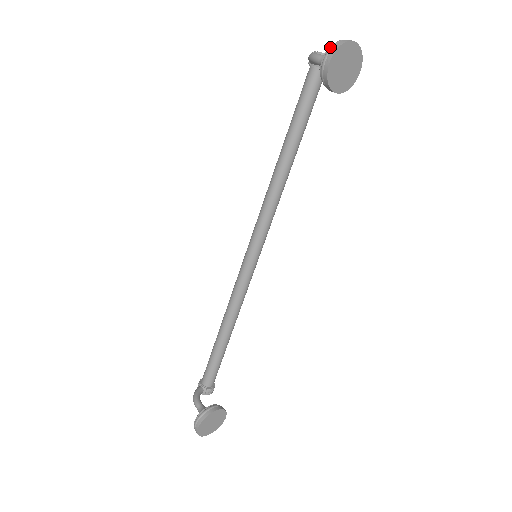
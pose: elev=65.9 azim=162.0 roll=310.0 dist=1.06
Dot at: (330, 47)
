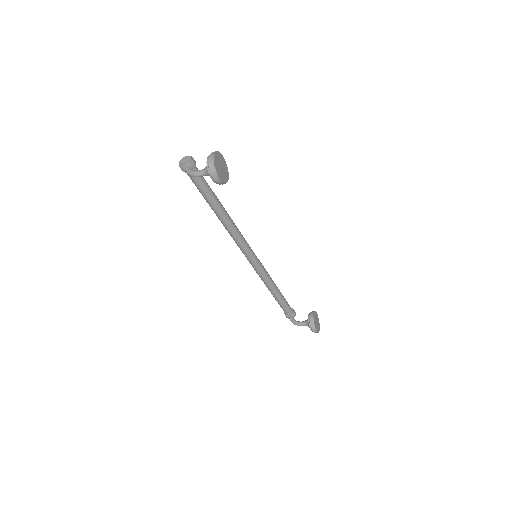
Dot at: (210, 173)
